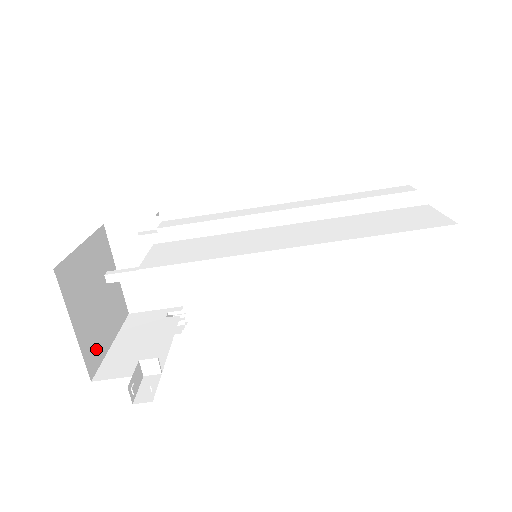
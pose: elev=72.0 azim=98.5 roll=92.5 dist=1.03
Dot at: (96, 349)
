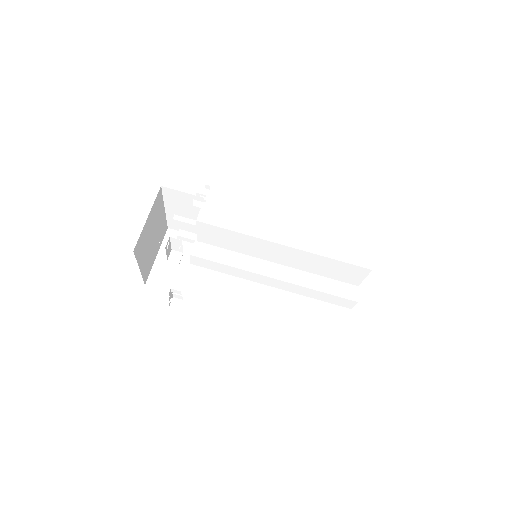
Dot at: (140, 249)
